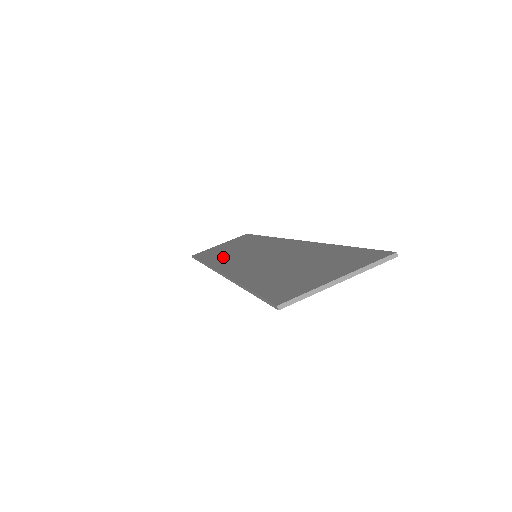
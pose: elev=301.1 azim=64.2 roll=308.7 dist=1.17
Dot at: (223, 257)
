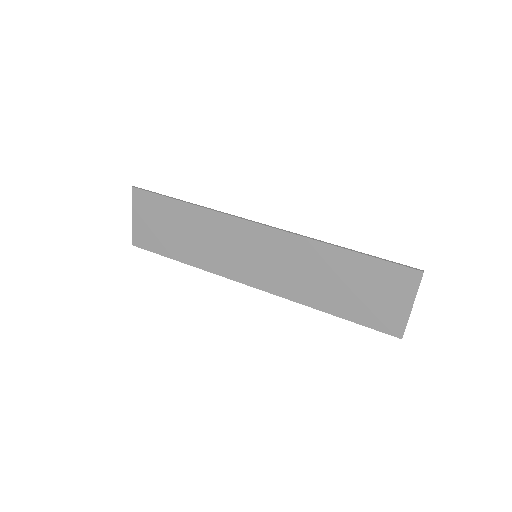
Dot at: (209, 258)
